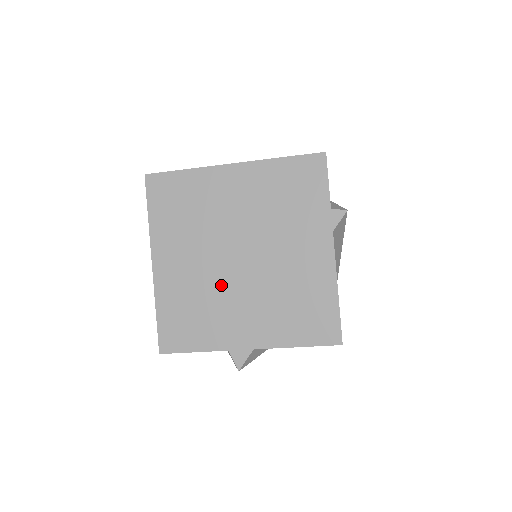
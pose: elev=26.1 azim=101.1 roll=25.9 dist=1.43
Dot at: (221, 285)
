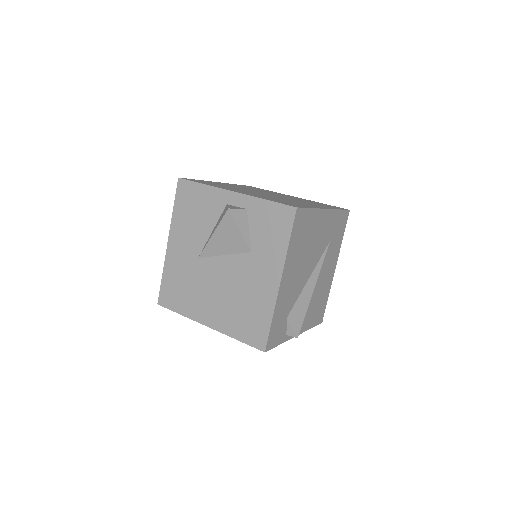
Dot at: occluded
